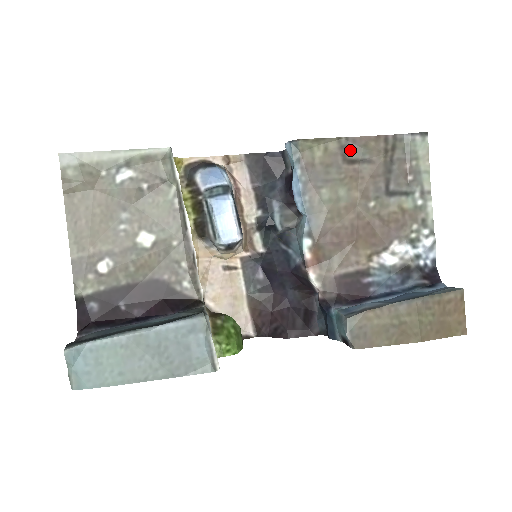
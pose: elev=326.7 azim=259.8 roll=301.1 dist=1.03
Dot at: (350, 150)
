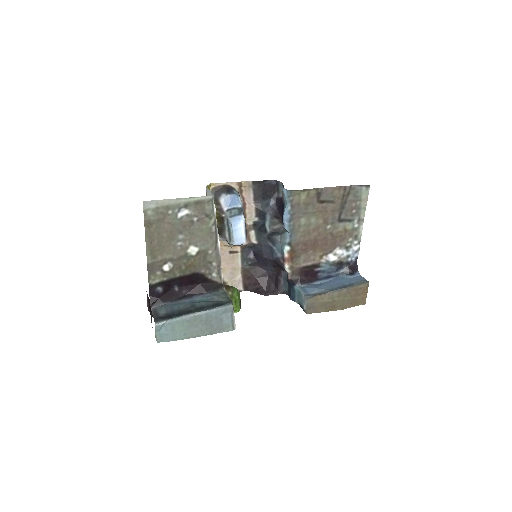
Dot at: (322, 195)
